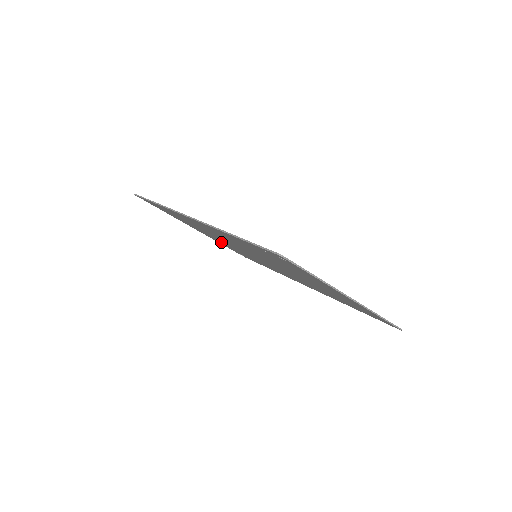
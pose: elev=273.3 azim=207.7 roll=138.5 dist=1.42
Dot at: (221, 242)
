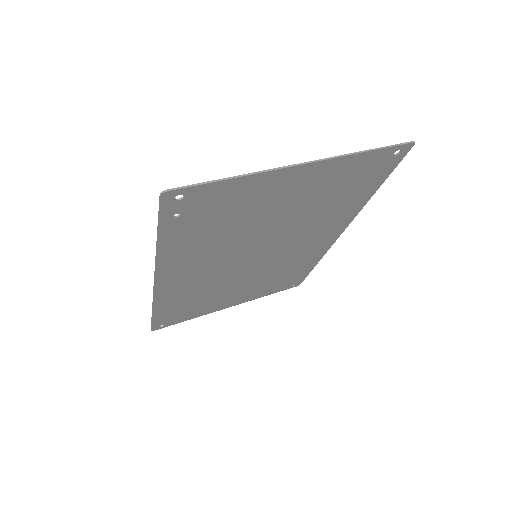
Dot at: (253, 290)
